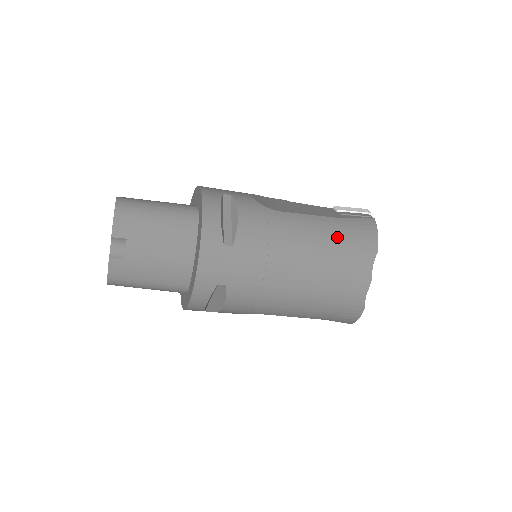
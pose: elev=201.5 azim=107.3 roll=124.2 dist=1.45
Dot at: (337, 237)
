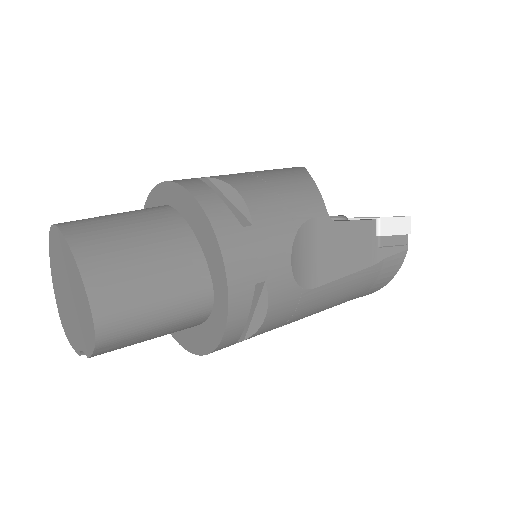
Dot at: (356, 292)
